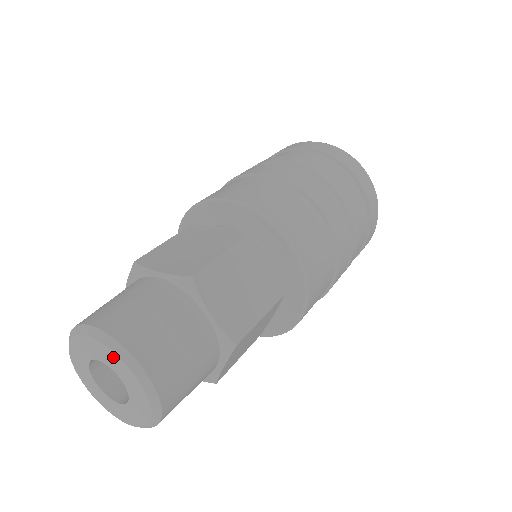
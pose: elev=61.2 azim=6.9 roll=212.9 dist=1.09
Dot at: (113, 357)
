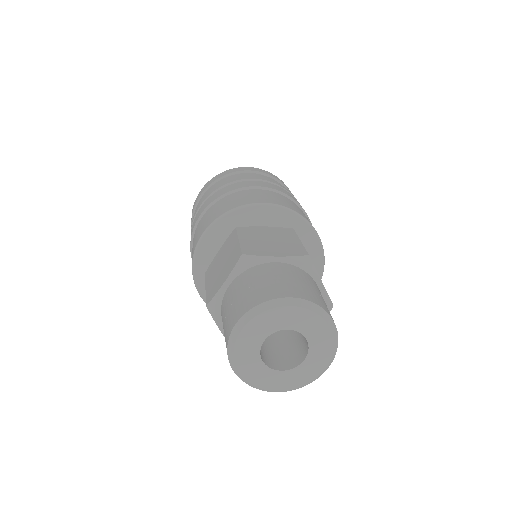
Dot at: (266, 318)
